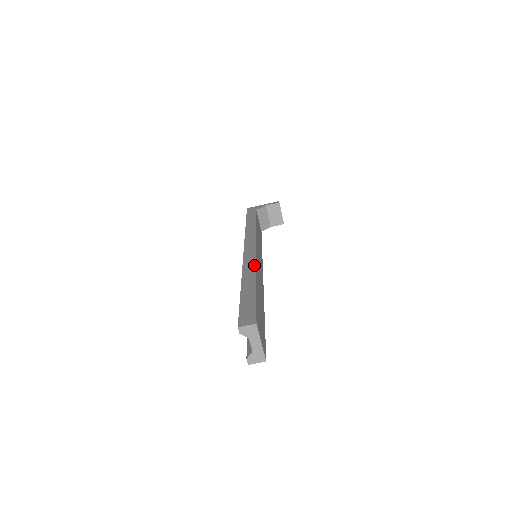
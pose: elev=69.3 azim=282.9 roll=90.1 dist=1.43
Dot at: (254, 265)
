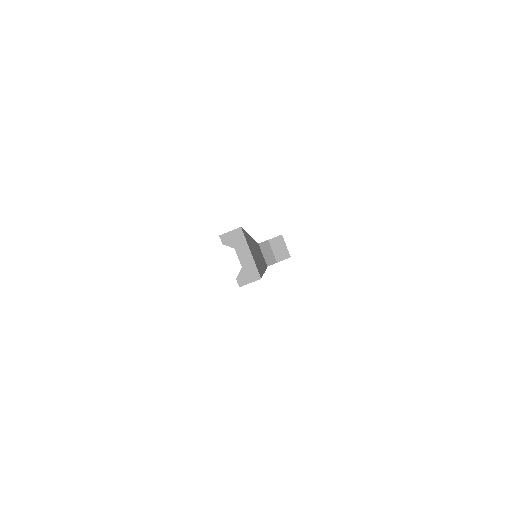
Dot at: occluded
